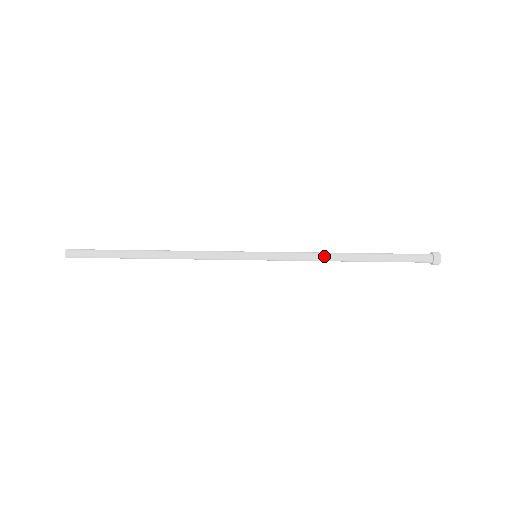
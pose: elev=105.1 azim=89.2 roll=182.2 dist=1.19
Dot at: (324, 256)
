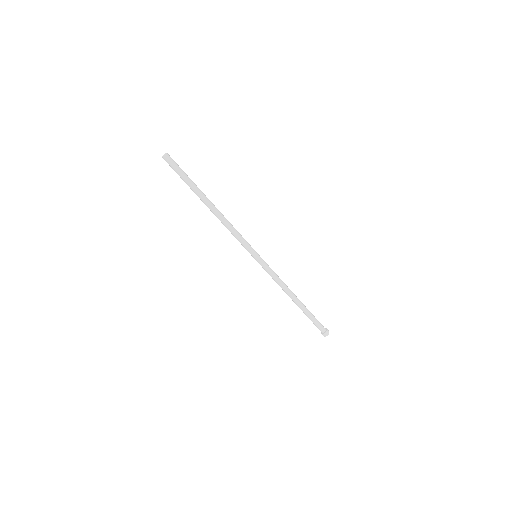
Dot at: (282, 289)
